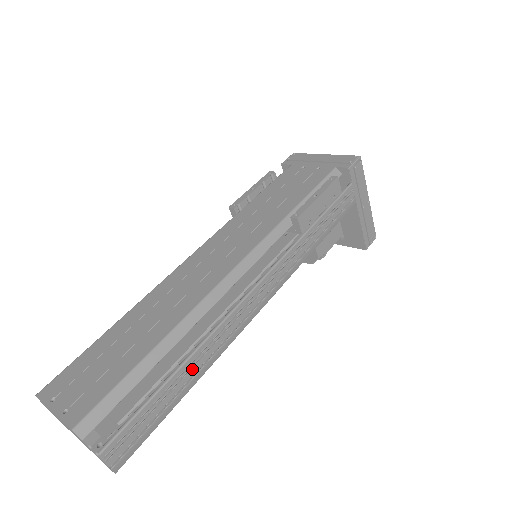
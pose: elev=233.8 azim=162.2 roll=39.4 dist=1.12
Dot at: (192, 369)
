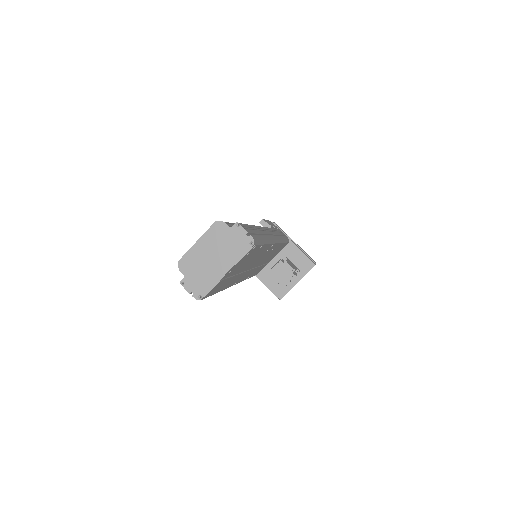
Dot at: (259, 231)
